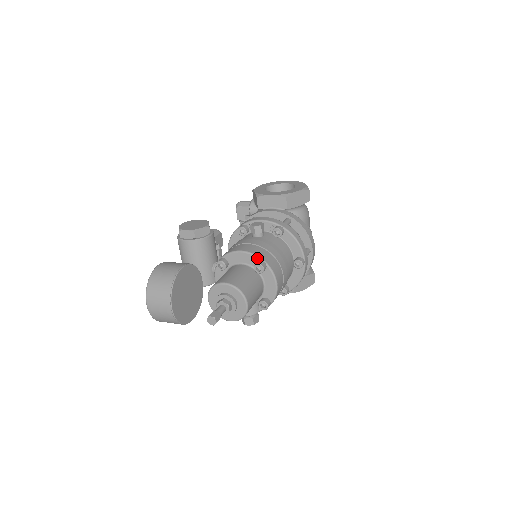
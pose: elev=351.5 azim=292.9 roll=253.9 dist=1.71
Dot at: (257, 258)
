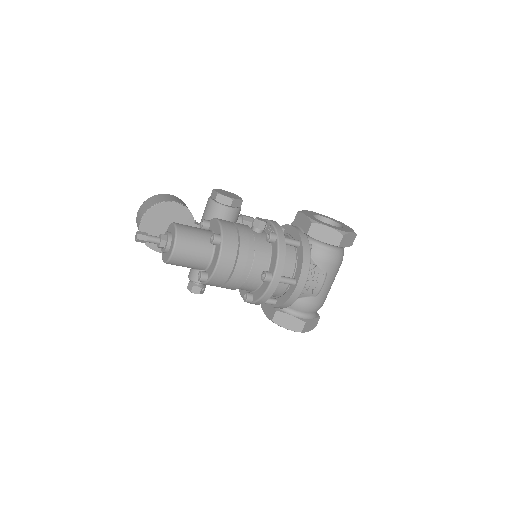
Dot at: (220, 231)
